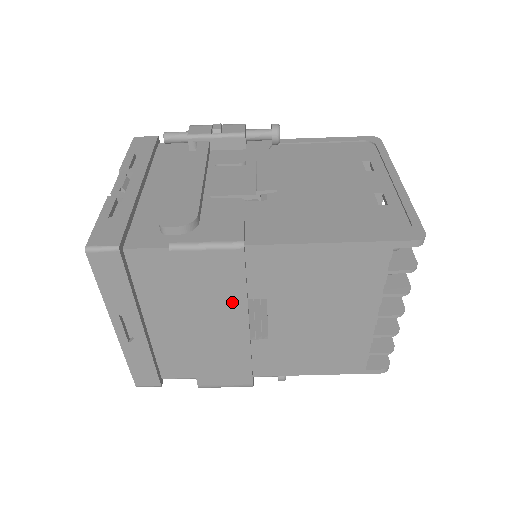
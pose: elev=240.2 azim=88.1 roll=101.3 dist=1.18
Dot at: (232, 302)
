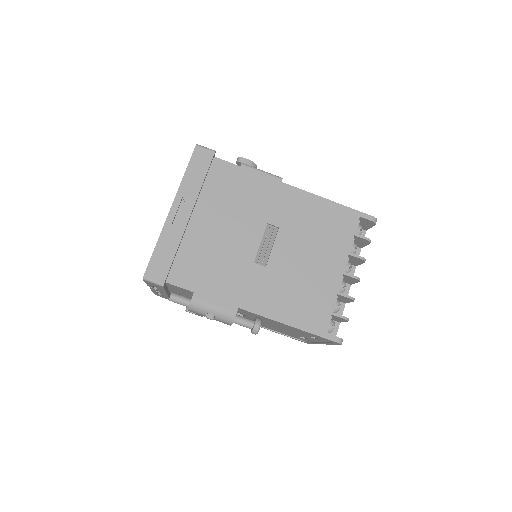
Dot at: (259, 217)
